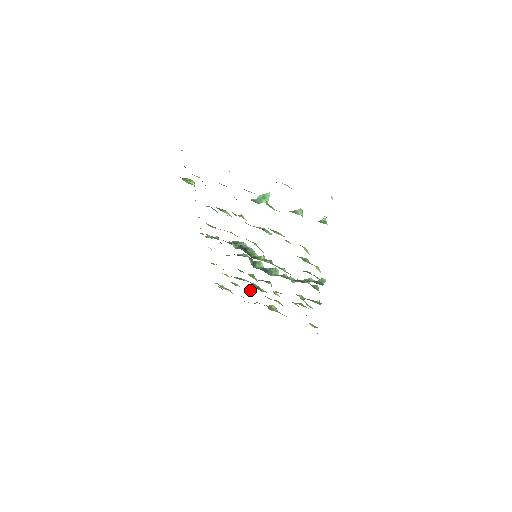
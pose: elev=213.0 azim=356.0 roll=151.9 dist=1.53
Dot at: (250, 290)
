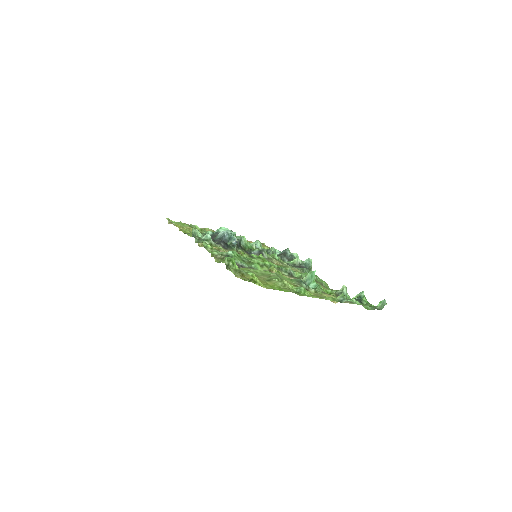
Dot at: occluded
